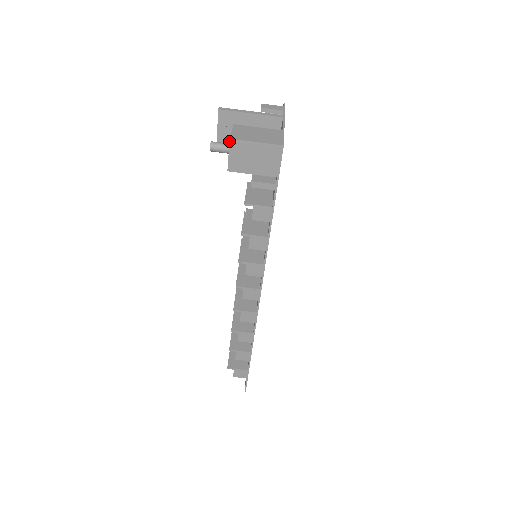
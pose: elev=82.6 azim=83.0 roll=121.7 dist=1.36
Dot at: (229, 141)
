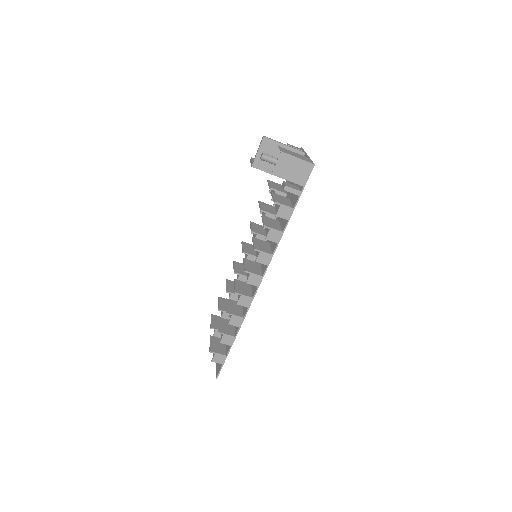
Dot at: (280, 153)
